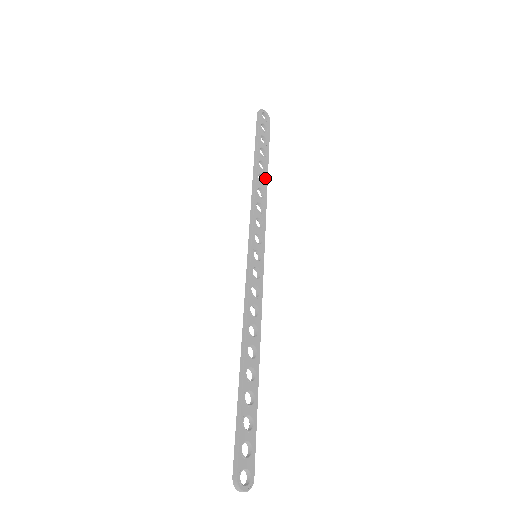
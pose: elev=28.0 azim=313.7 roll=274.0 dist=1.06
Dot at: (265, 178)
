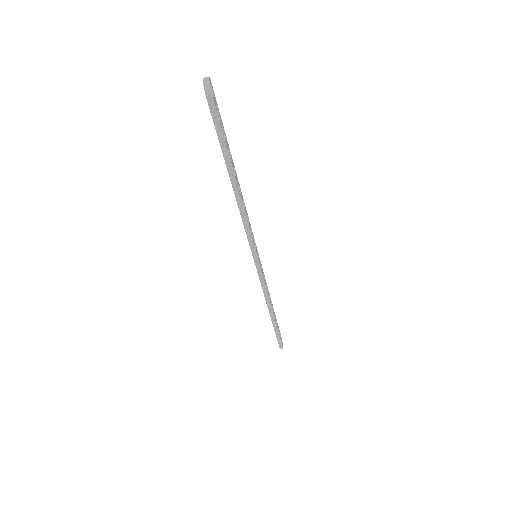
Dot at: occluded
